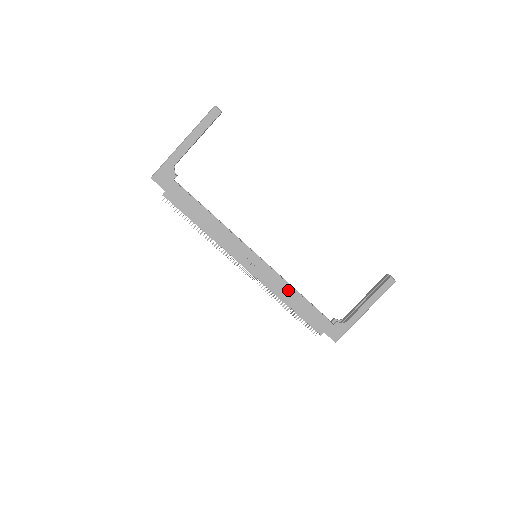
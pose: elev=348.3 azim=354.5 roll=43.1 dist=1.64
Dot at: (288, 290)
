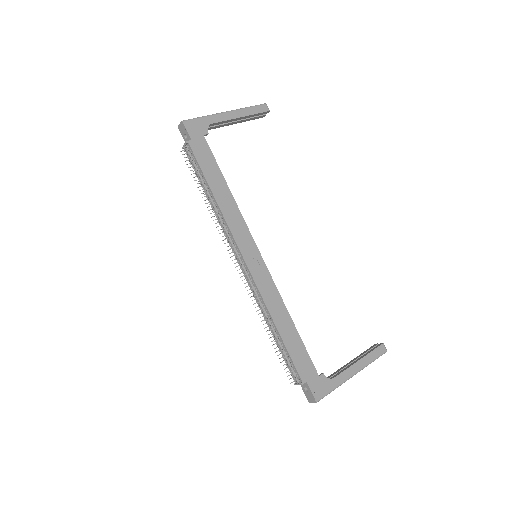
Dot at: (281, 308)
